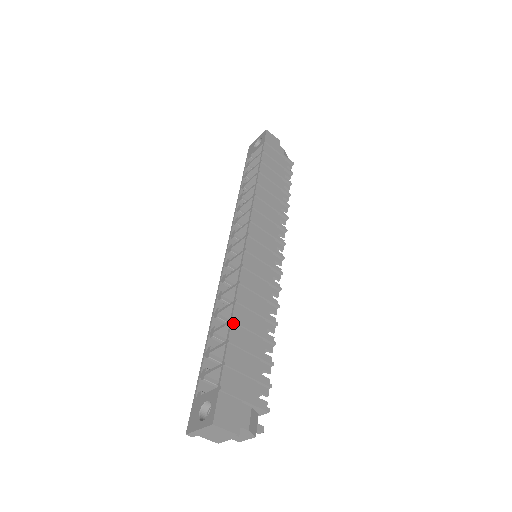
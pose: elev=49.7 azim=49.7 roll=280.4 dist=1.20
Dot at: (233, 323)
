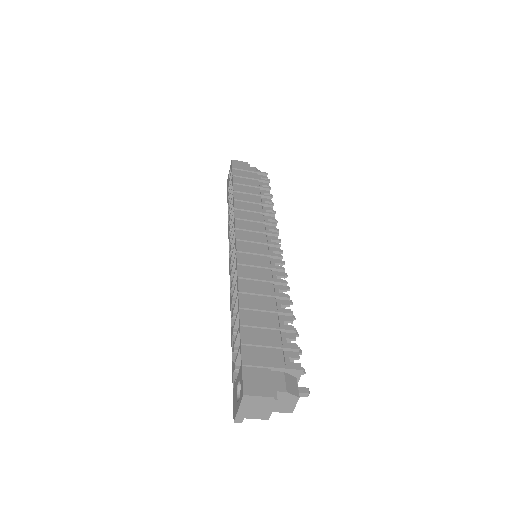
Dot at: (241, 309)
